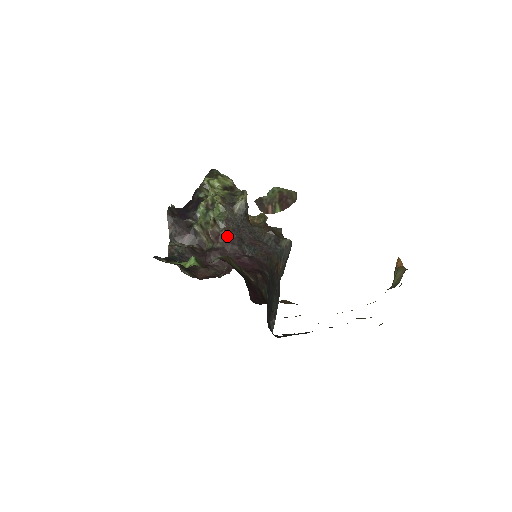
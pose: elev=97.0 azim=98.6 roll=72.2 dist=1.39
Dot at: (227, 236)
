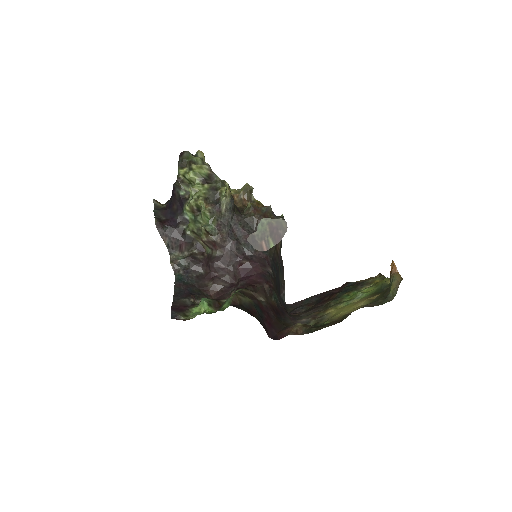
Dot at: (223, 243)
